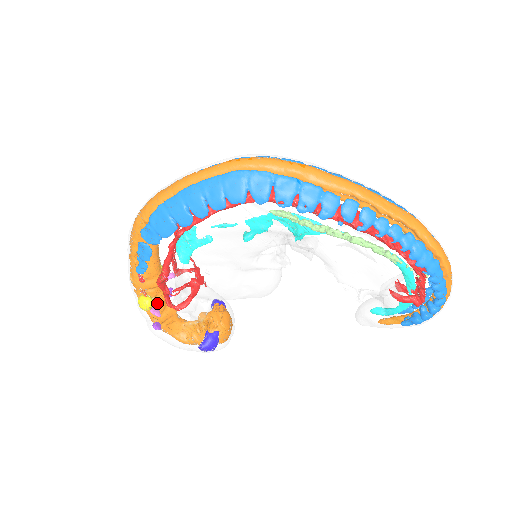
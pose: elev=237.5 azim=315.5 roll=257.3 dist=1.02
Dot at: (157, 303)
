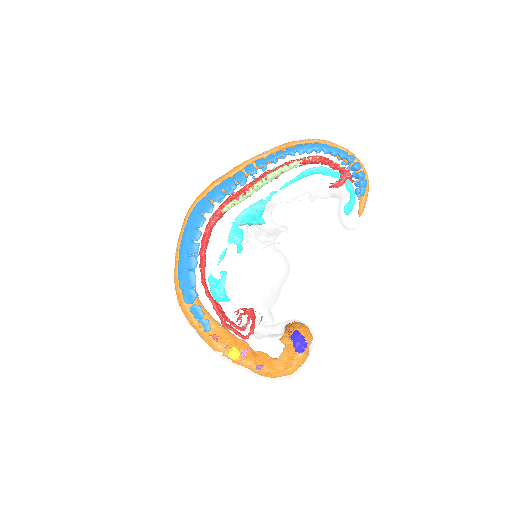
Dot at: (235, 337)
